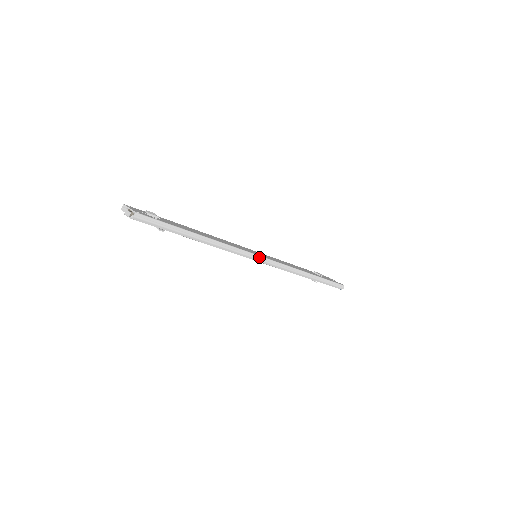
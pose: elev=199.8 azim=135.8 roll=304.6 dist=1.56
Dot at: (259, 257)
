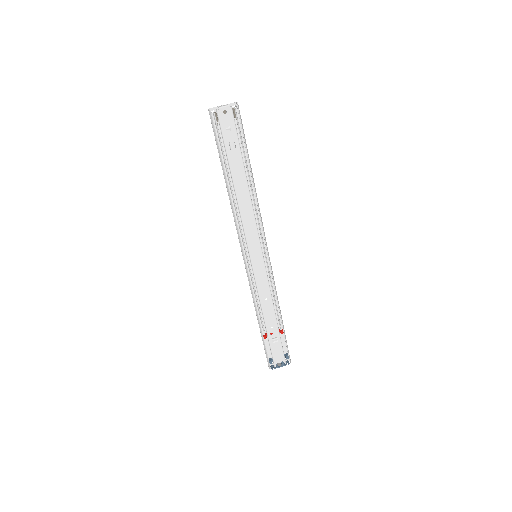
Dot at: (266, 246)
